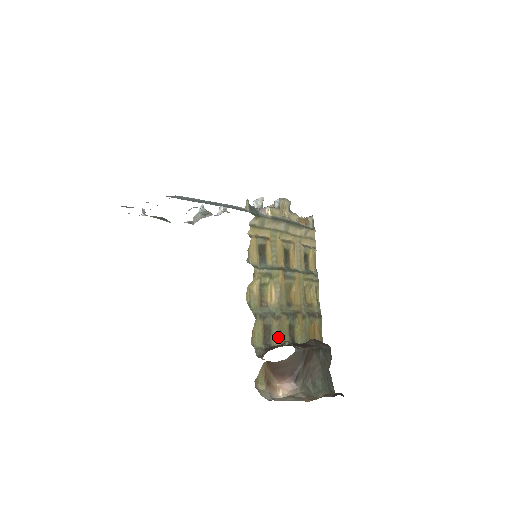
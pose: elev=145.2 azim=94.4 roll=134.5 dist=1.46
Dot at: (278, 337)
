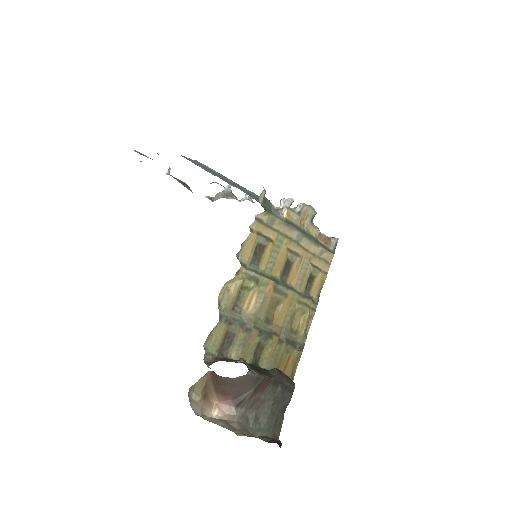
Dot at: (239, 351)
